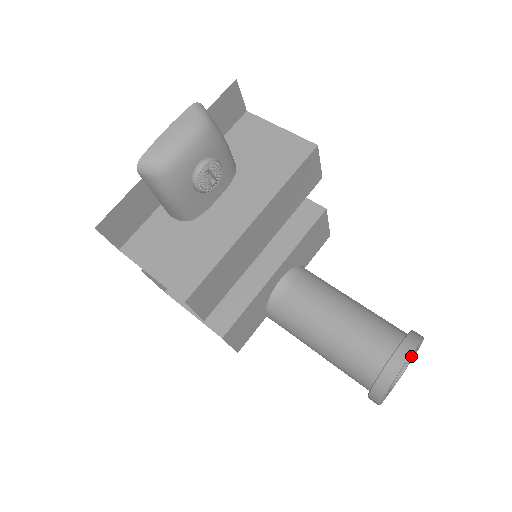
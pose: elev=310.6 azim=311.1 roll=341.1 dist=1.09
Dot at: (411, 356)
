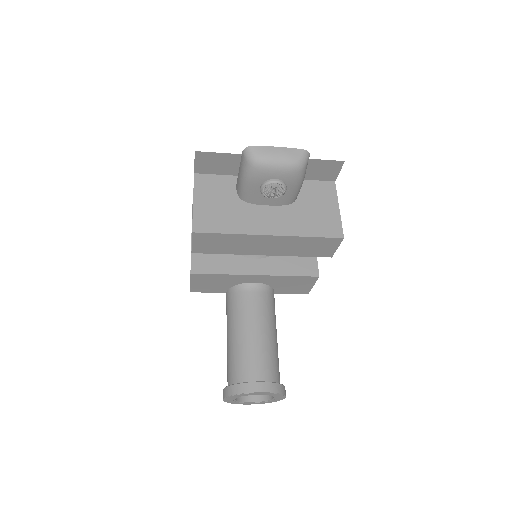
Dot at: (269, 399)
